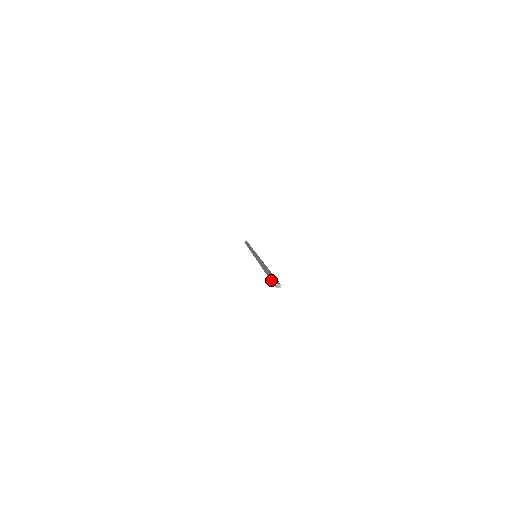
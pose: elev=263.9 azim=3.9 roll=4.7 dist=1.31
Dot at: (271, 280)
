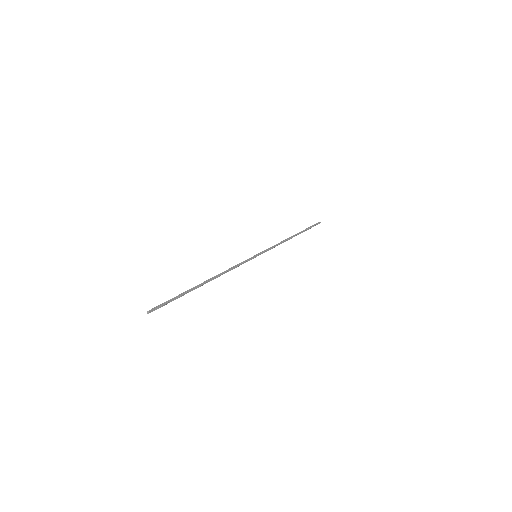
Dot at: (167, 303)
